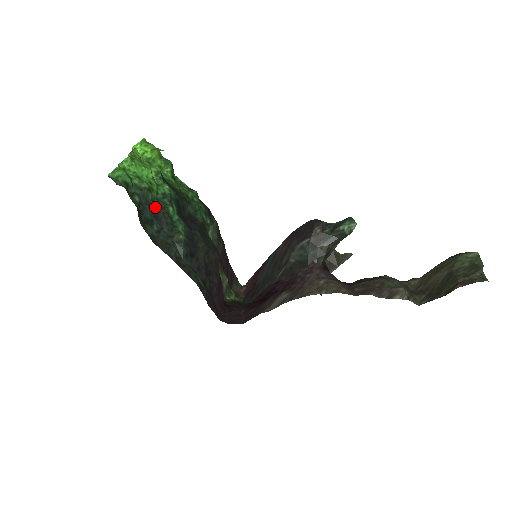
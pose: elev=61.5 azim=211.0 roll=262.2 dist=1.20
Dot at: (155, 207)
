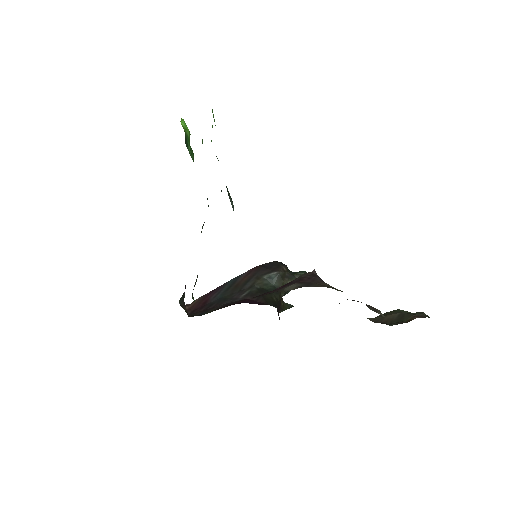
Dot at: occluded
